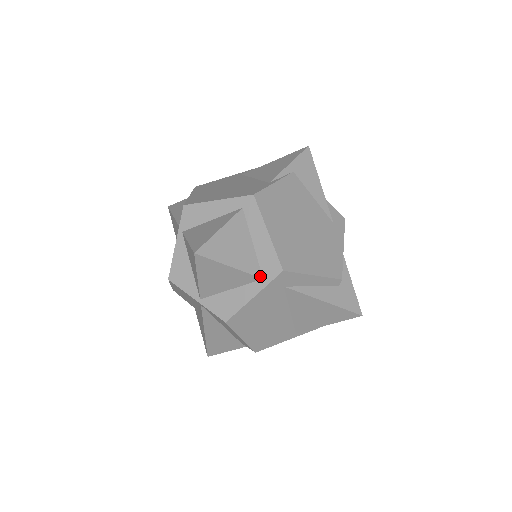
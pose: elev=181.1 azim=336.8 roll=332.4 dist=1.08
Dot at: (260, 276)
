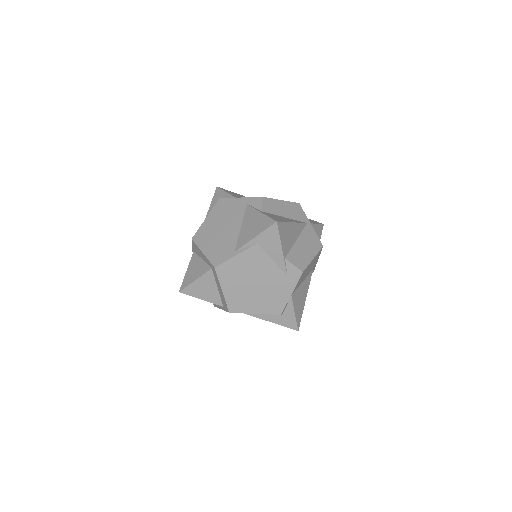
Dot at: (221, 305)
